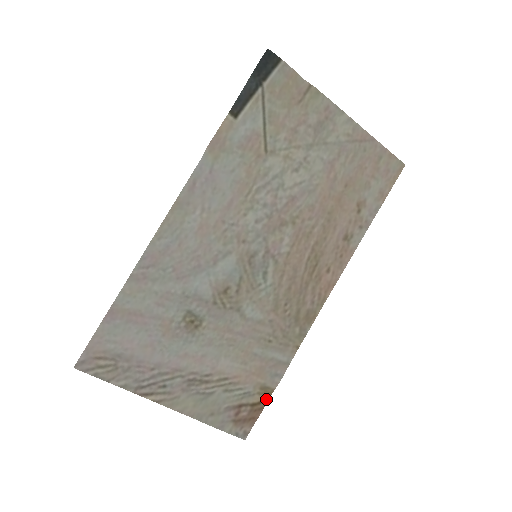
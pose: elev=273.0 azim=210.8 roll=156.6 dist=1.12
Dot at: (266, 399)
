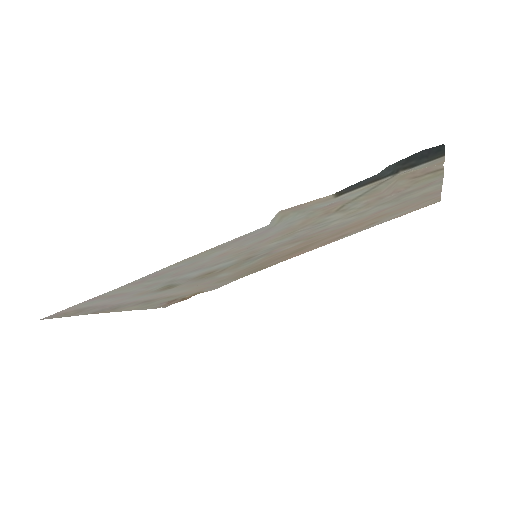
Dot at: occluded
